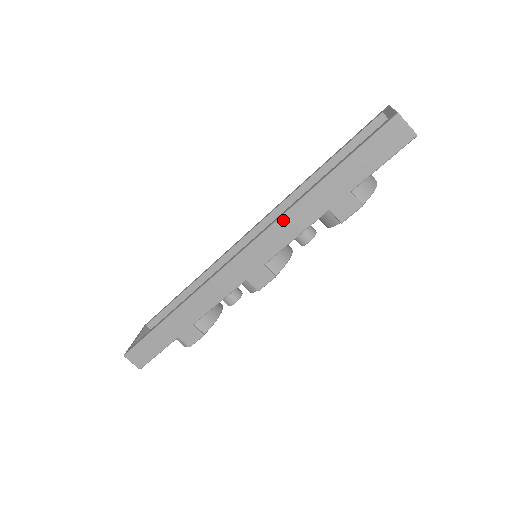
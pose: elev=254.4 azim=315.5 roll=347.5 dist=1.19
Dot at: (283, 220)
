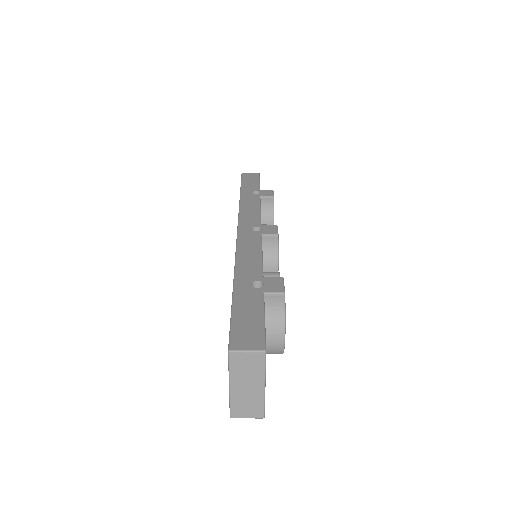
Dot at: occluded
